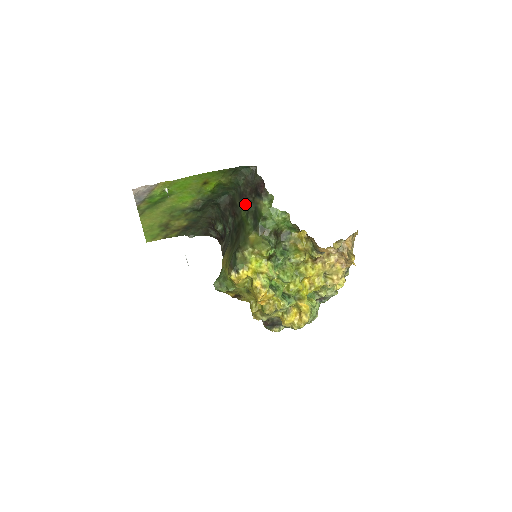
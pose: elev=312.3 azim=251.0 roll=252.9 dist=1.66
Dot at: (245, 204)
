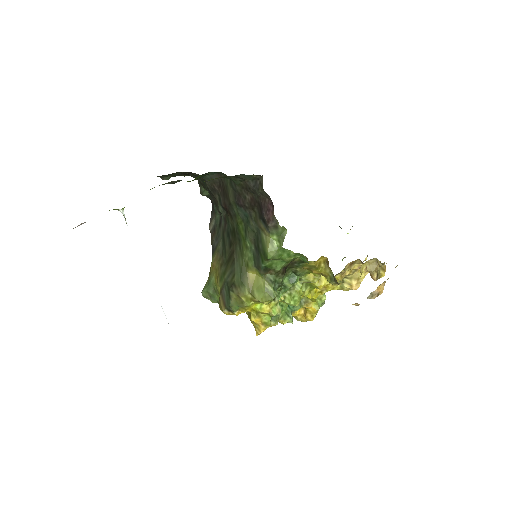
Dot at: (243, 213)
